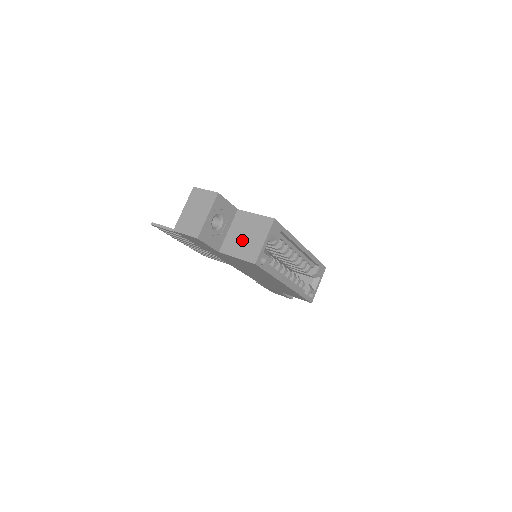
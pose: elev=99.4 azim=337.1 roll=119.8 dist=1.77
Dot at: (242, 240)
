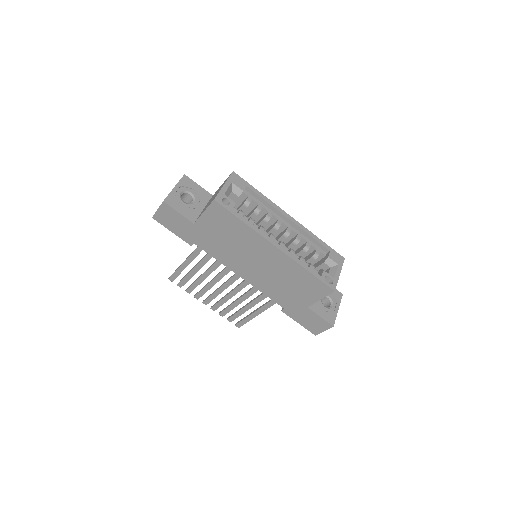
Dot at: occluded
